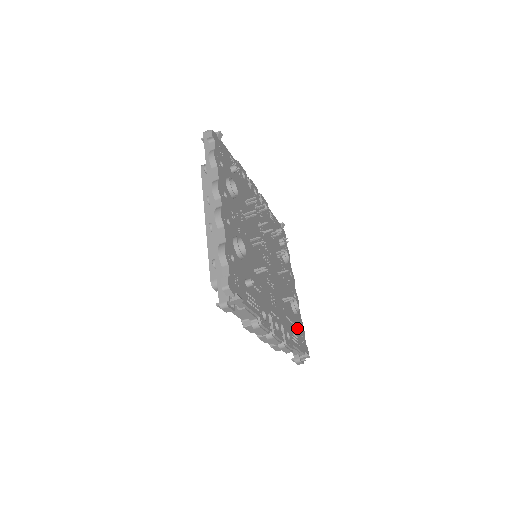
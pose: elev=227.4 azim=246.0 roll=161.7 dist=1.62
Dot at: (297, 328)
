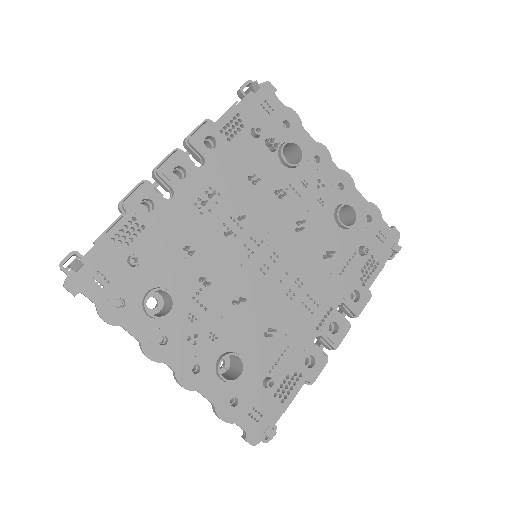
Dot at: (363, 255)
